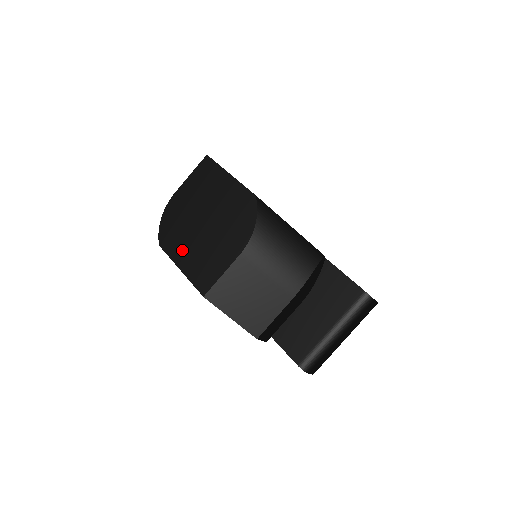
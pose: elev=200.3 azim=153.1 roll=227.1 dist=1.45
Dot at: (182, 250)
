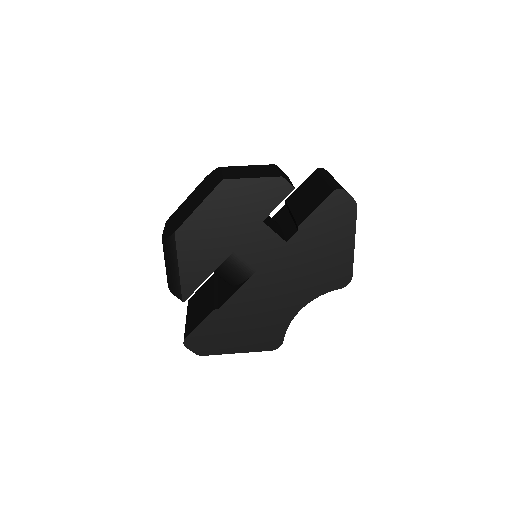
Dot at: (190, 211)
